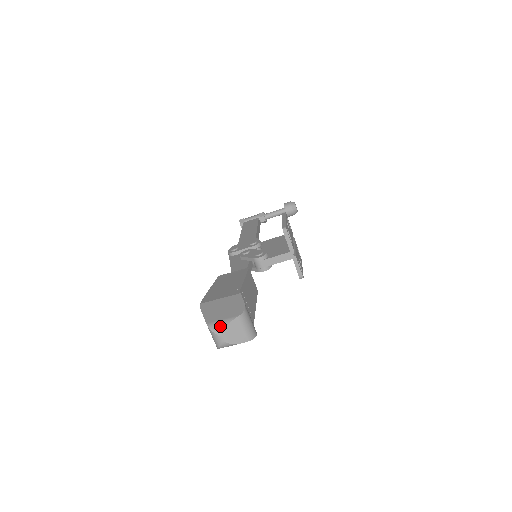
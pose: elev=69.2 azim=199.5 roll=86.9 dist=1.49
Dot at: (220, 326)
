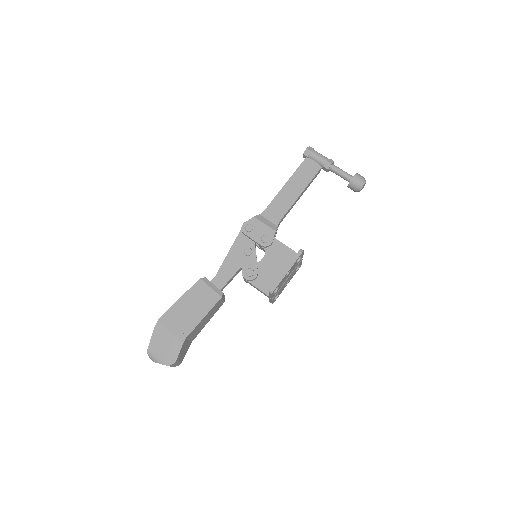
Dot at: (153, 359)
